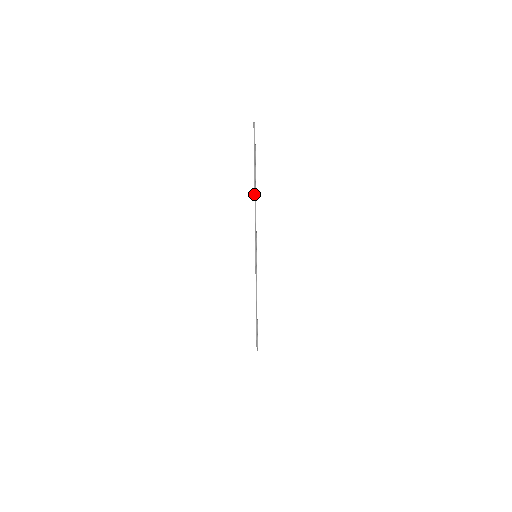
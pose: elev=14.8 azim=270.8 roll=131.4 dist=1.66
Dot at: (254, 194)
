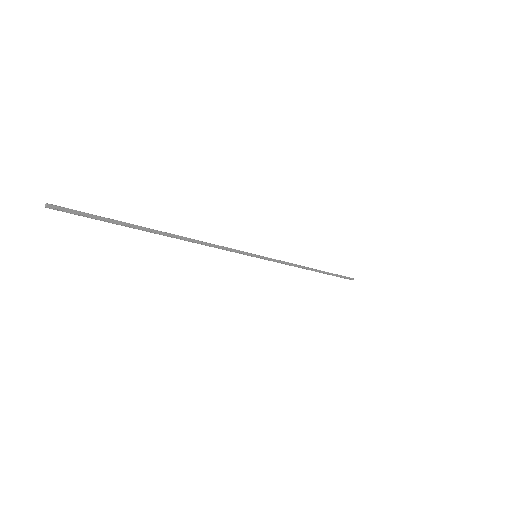
Dot at: (171, 237)
